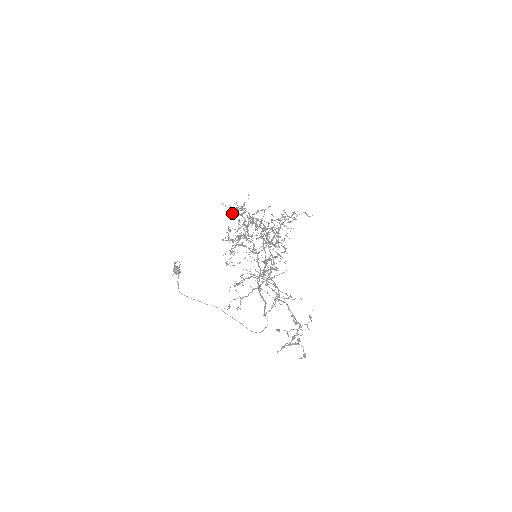
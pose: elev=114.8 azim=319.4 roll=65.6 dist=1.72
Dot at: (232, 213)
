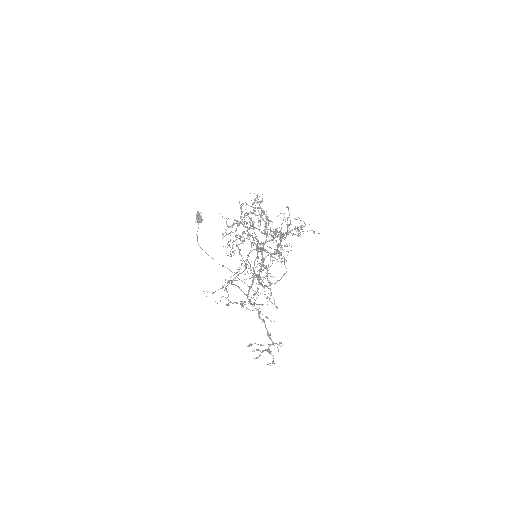
Dot at: occluded
